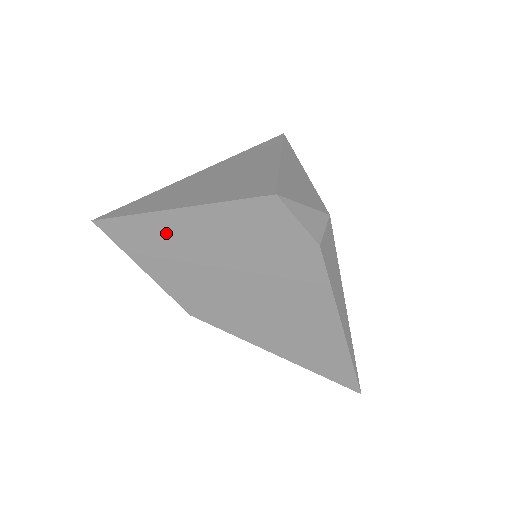
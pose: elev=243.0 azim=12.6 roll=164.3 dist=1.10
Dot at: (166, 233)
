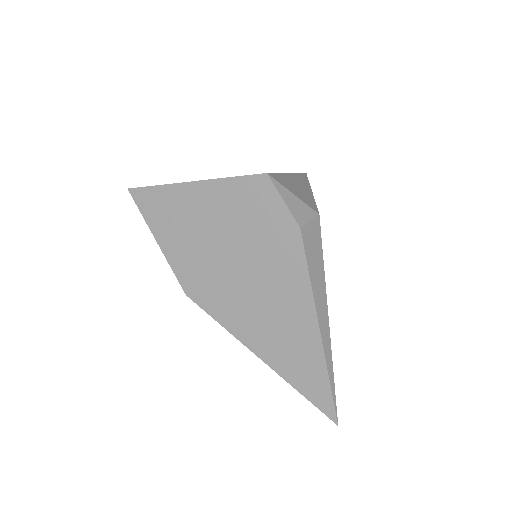
Dot at: (179, 205)
